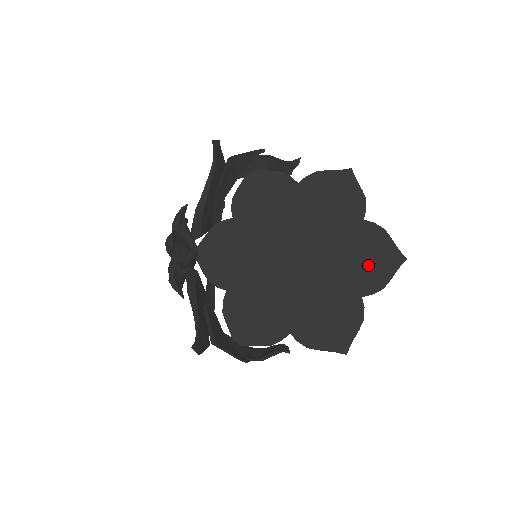
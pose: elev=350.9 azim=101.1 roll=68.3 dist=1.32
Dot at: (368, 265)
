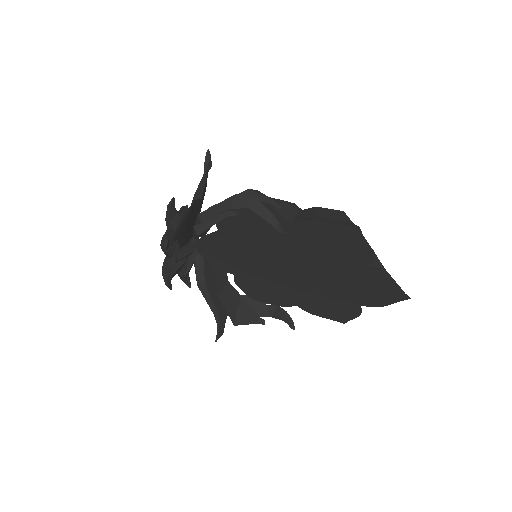
Dot at: (369, 293)
